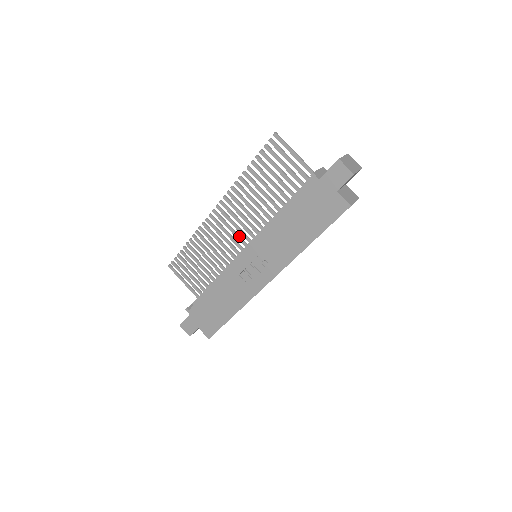
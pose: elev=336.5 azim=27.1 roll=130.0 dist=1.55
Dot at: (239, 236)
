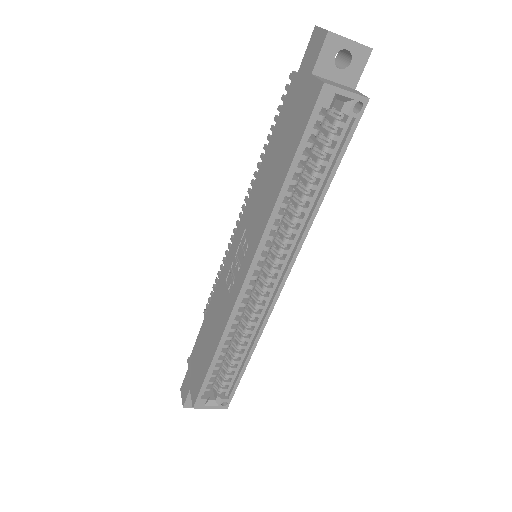
Dot at: occluded
